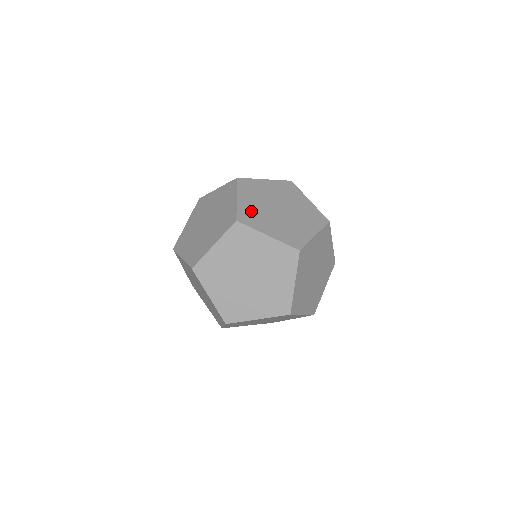
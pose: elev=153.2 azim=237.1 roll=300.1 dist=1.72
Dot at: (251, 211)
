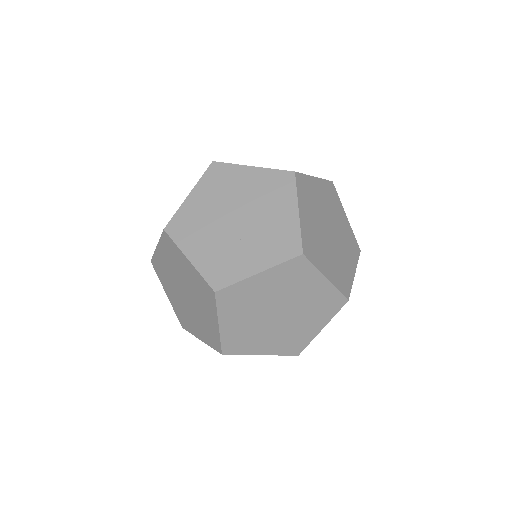
Dot at: (312, 192)
